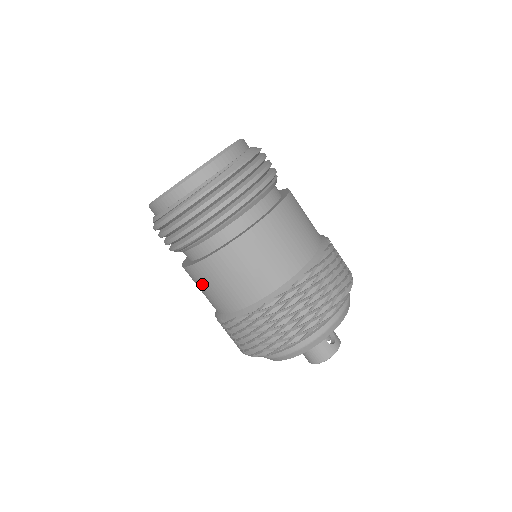
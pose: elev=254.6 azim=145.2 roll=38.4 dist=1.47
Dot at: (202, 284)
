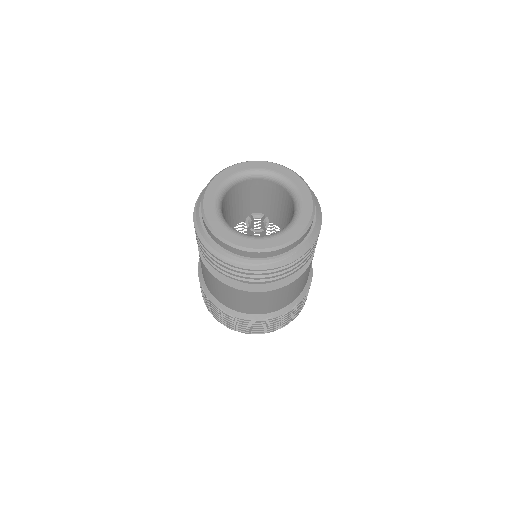
Dot at: (205, 273)
